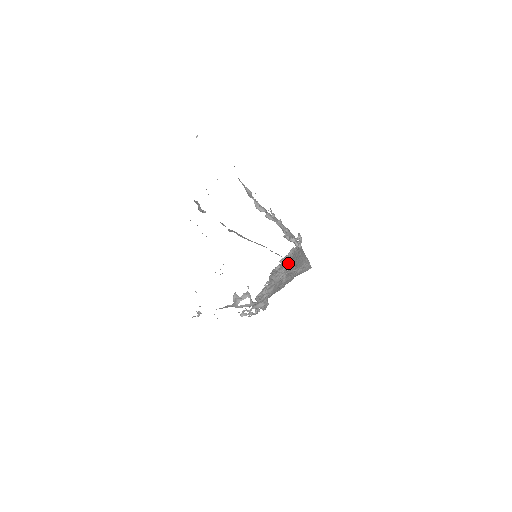
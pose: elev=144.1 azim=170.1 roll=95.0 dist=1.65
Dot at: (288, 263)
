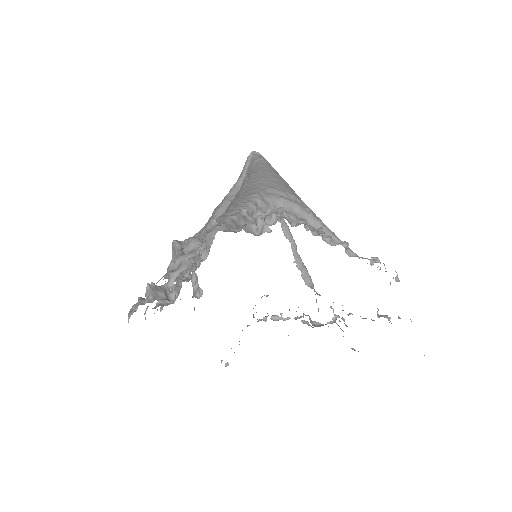
Dot at: occluded
